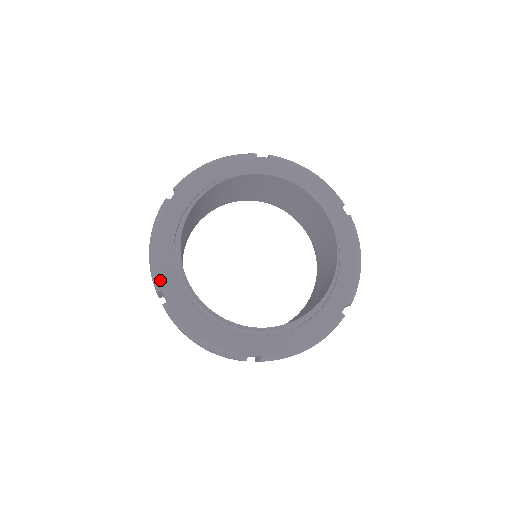
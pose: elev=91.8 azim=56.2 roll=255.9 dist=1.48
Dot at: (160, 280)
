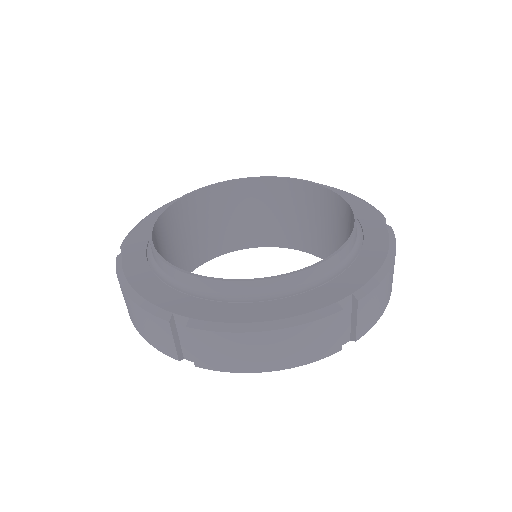
Dot at: (163, 306)
